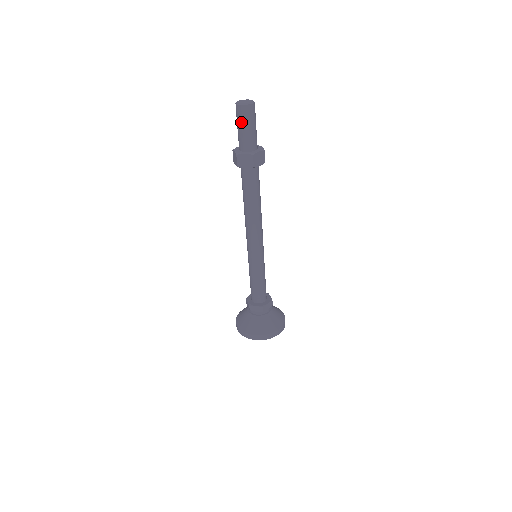
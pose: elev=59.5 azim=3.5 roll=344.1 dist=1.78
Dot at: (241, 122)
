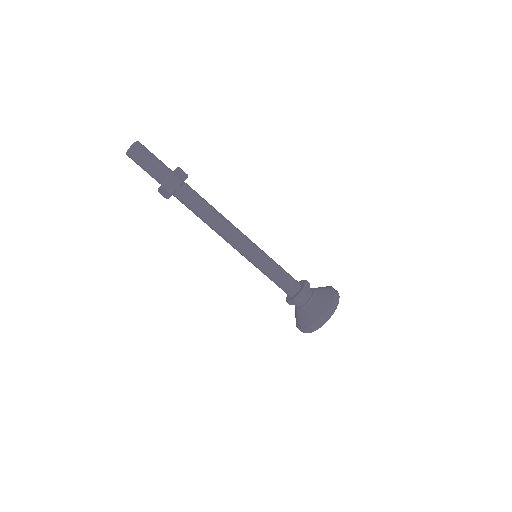
Dot at: (142, 161)
